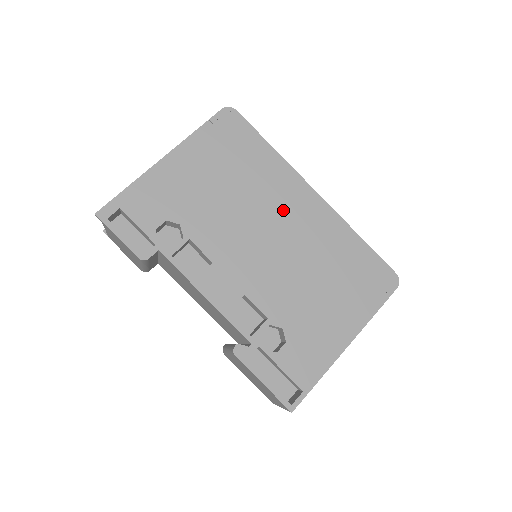
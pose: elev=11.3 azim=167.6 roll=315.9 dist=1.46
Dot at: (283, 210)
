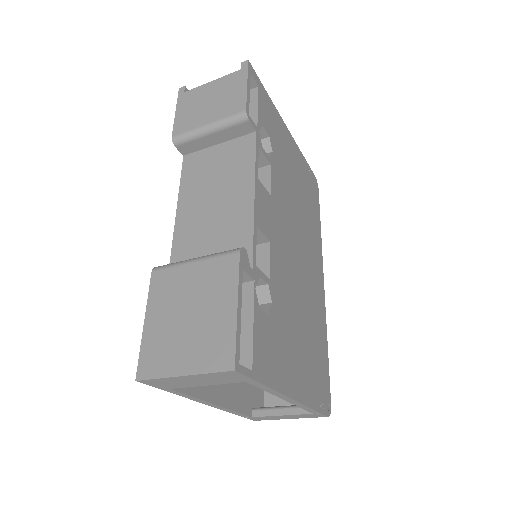
Dot at: (310, 256)
